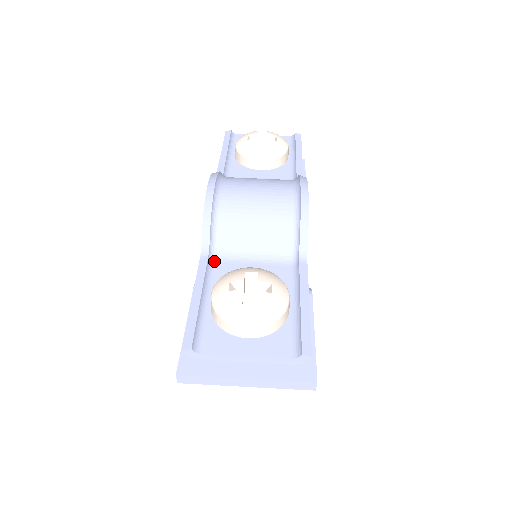
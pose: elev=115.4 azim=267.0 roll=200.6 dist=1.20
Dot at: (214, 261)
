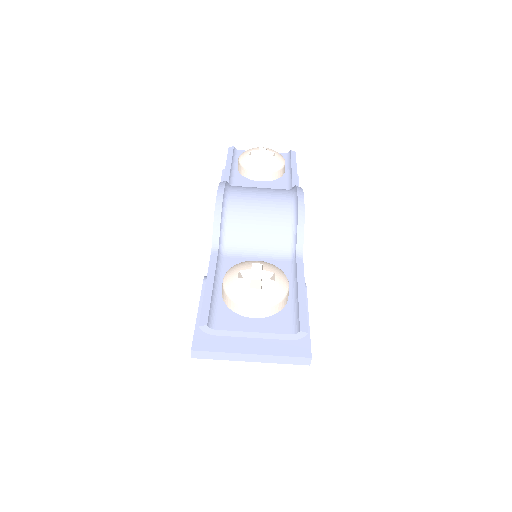
Dot at: (223, 256)
